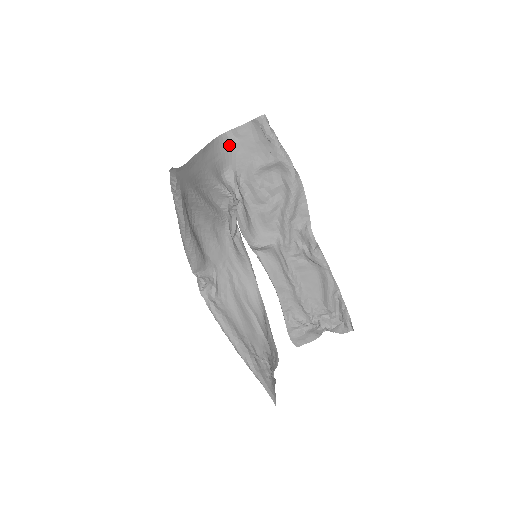
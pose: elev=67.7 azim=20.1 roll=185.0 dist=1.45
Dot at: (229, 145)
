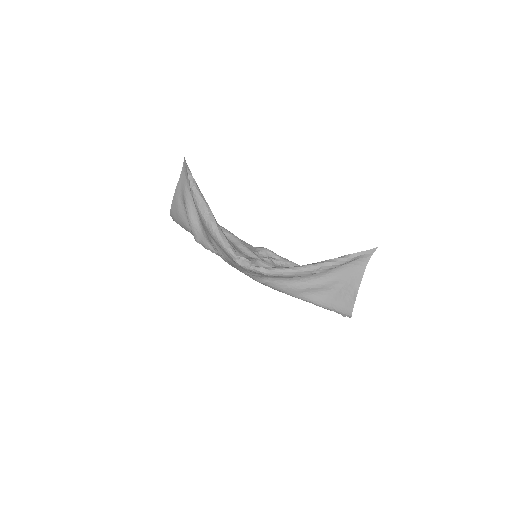
Dot at: occluded
